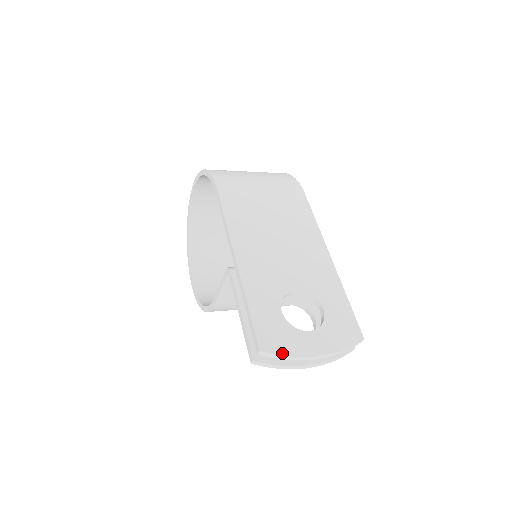
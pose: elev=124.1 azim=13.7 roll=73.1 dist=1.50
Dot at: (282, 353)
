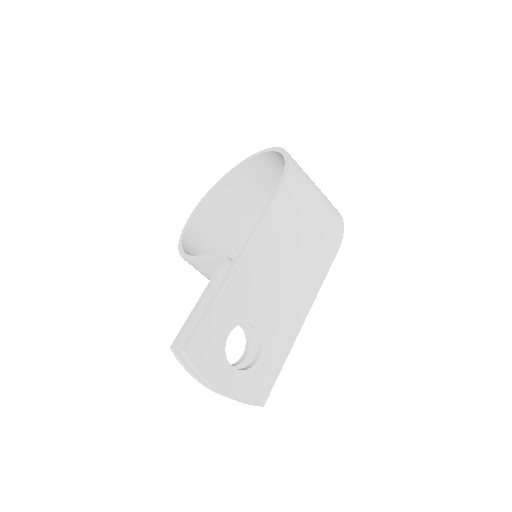
Dot at: (198, 367)
